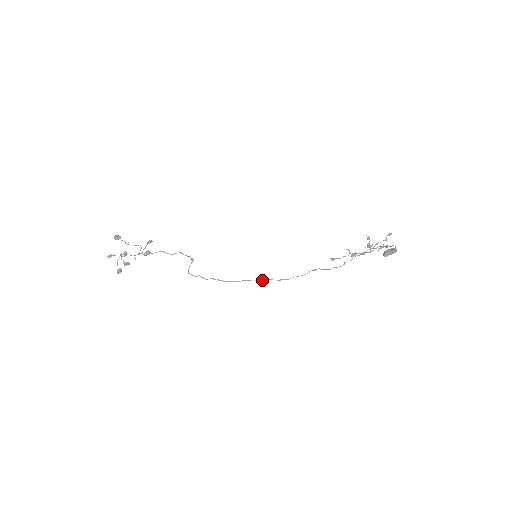
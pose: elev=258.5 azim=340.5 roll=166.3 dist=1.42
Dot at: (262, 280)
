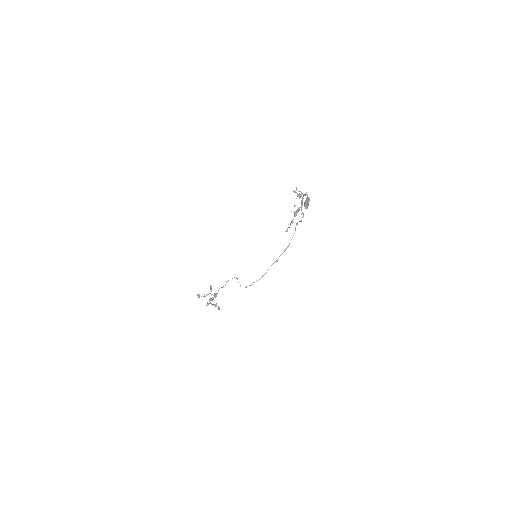
Dot at: (276, 261)
